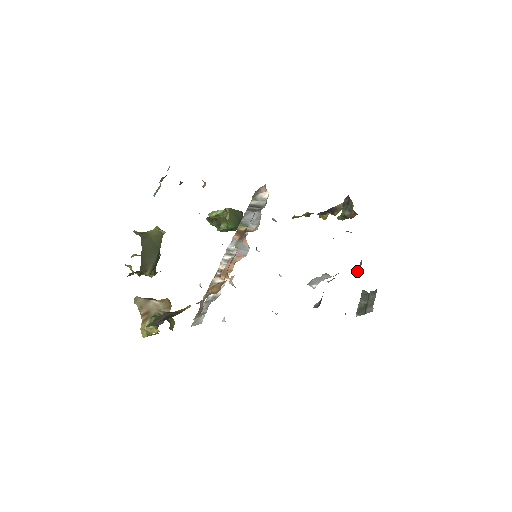
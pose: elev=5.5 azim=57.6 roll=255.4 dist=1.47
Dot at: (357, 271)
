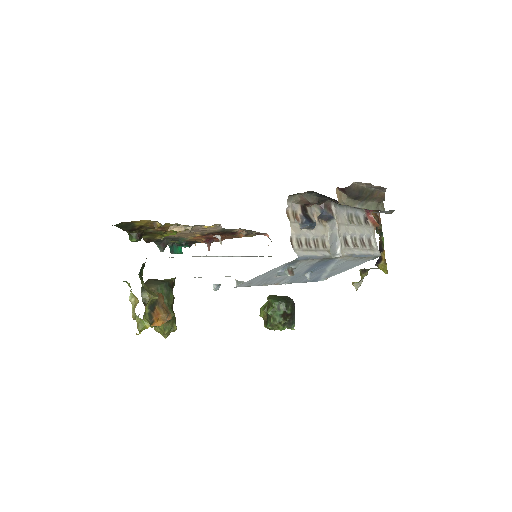
Dot at: (371, 209)
